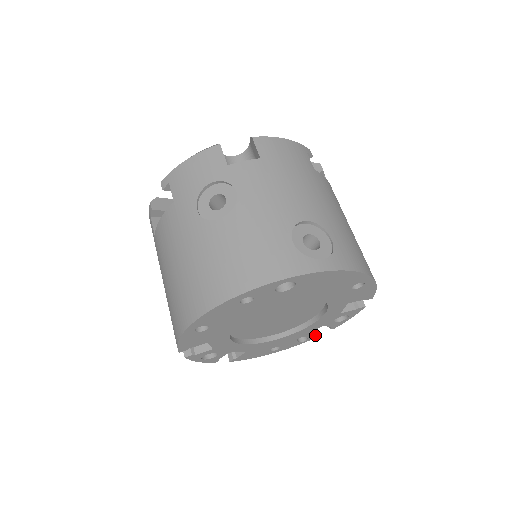
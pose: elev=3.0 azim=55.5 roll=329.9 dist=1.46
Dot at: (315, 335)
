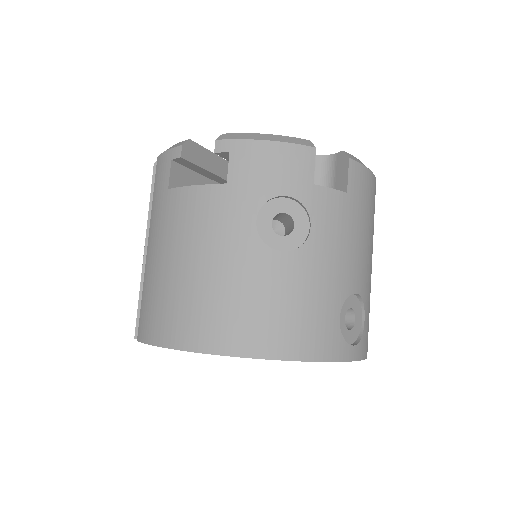
Dot at: occluded
